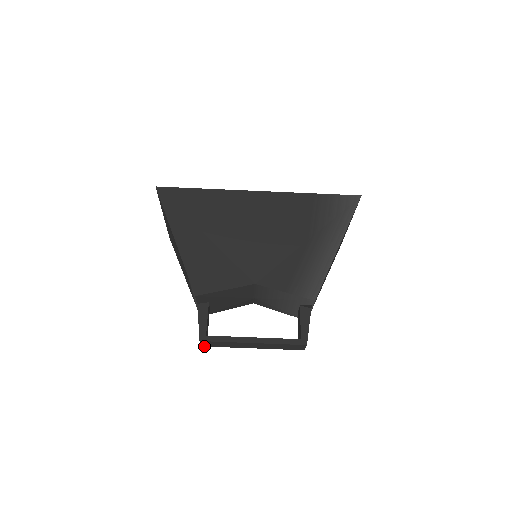
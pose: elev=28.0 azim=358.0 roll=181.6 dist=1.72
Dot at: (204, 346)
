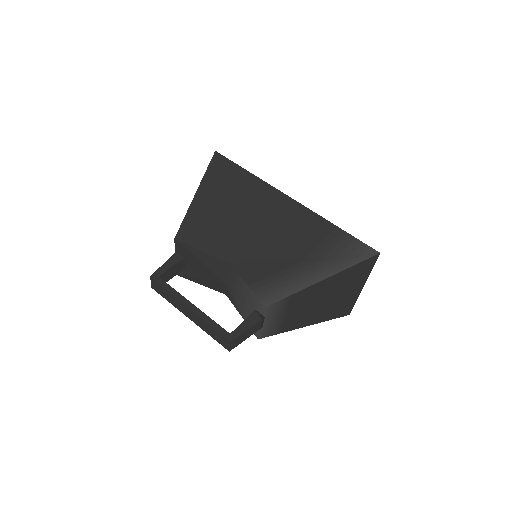
Dot at: (154, 289)
